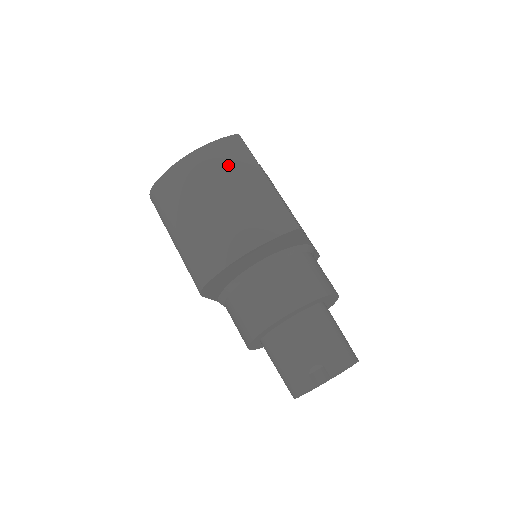
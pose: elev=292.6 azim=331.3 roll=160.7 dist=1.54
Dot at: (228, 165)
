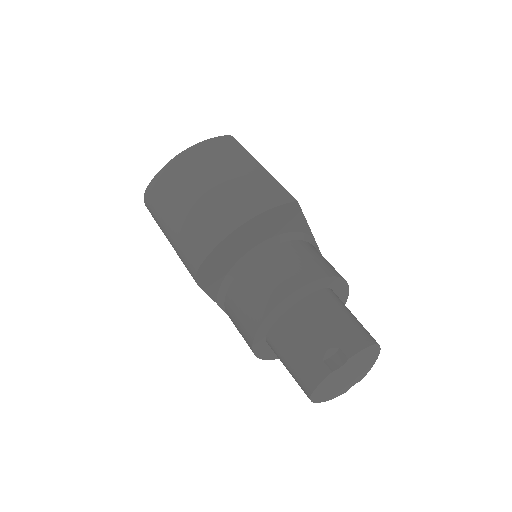
Dot at: (221, 156)
